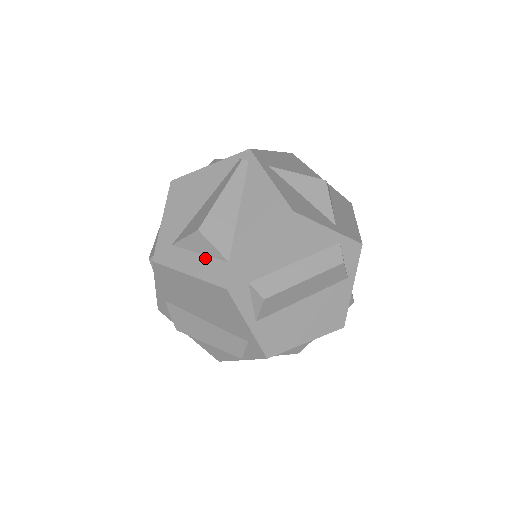
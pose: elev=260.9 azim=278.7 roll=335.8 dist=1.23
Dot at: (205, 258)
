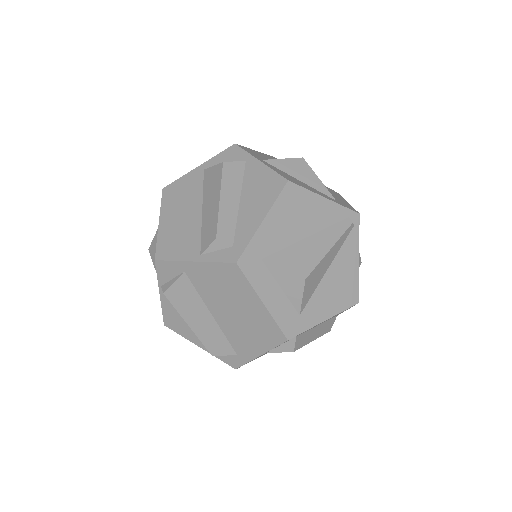
Dot at: (284, 297)
